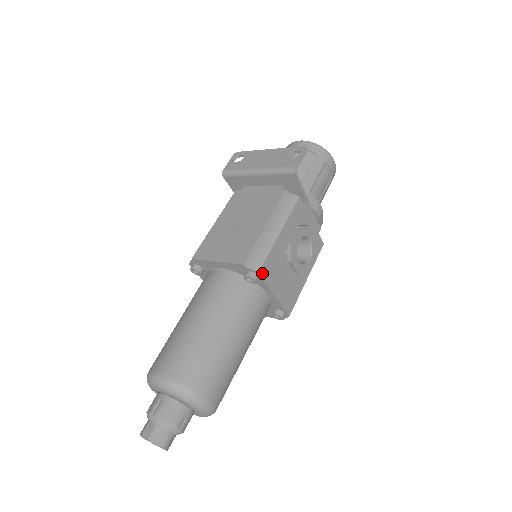
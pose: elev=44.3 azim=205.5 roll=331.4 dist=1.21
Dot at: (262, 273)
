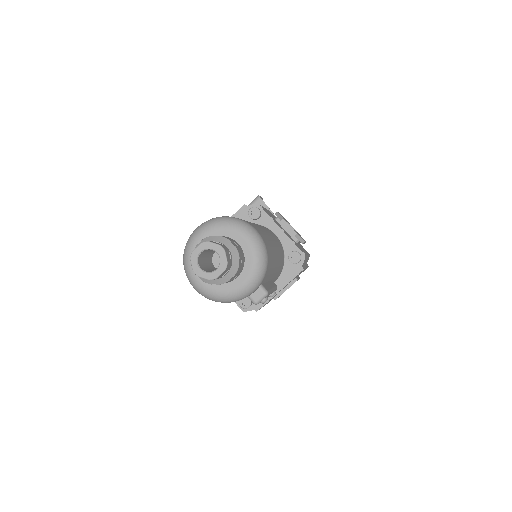
Dot at: (262, 208)
